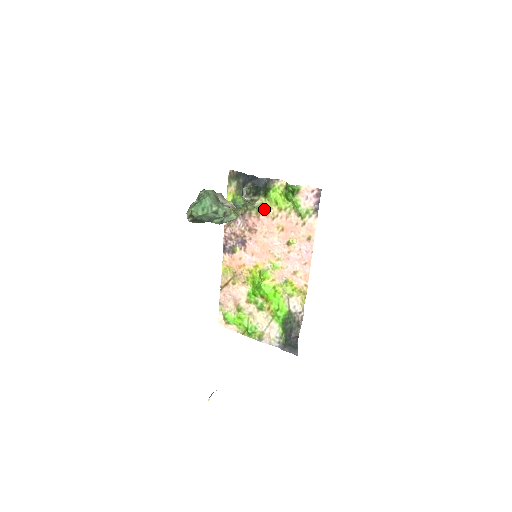
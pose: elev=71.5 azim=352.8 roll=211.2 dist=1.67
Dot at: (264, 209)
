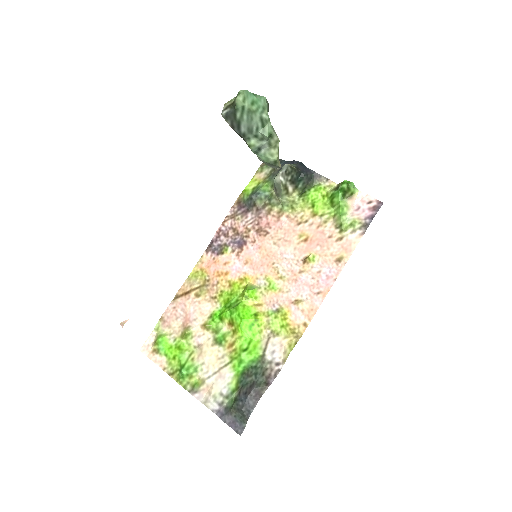
Dot at: (292, 209)
